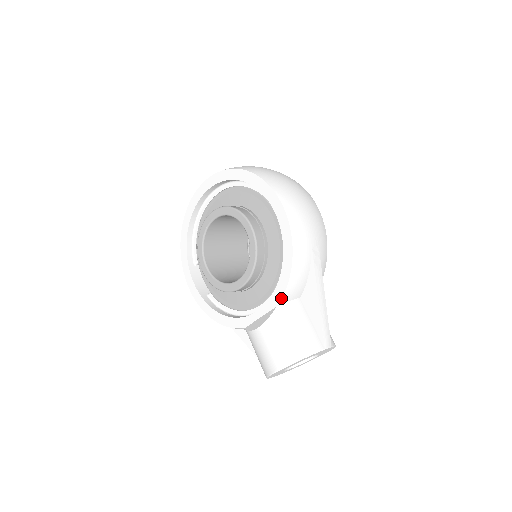
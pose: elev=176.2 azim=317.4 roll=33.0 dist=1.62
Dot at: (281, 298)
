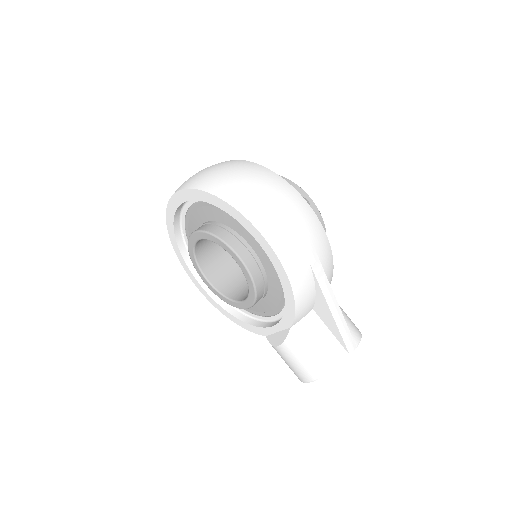
Dot at: (292, 322)
